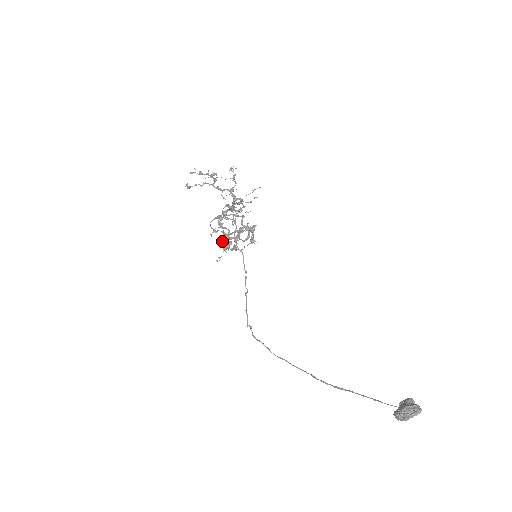
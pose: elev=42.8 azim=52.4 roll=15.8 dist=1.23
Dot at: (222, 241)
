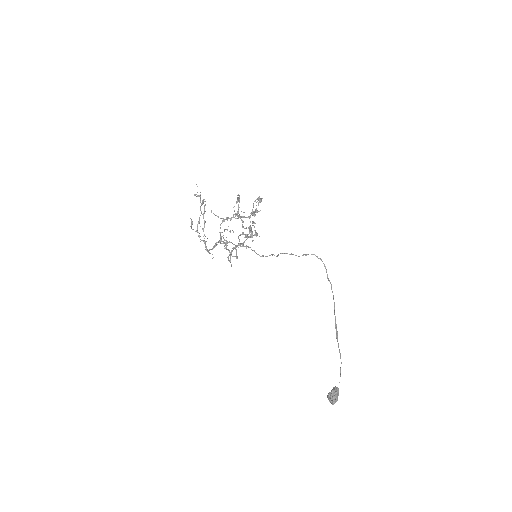
Dot at: (231, 251)
